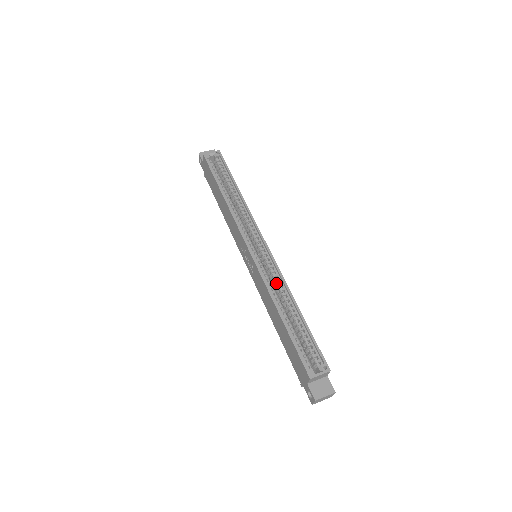
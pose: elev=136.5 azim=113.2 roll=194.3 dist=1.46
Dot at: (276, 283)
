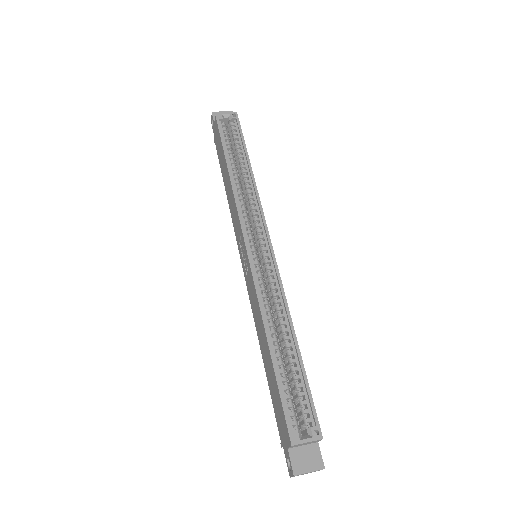
Dot at: (273, 298)
